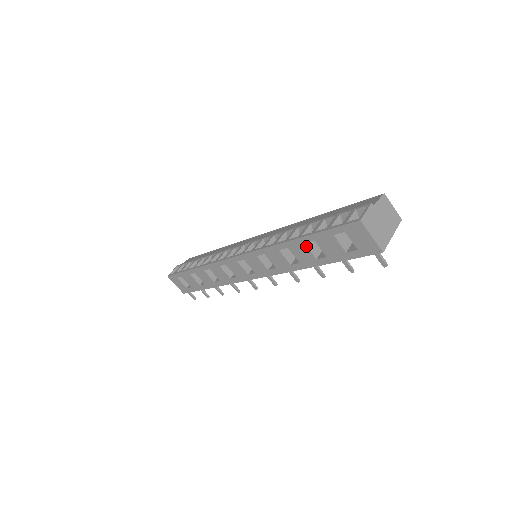
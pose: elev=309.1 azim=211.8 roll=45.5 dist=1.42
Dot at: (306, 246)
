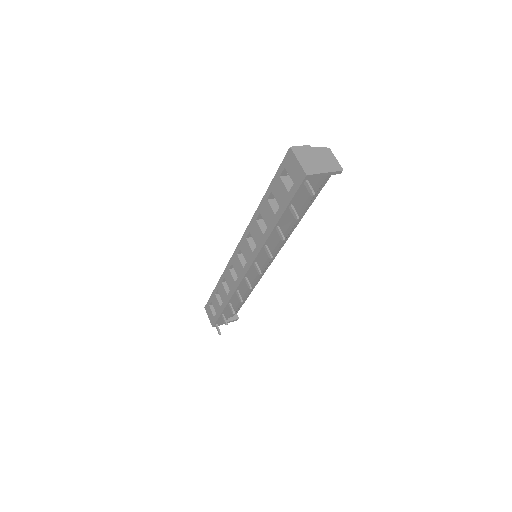
Dot at: (268, 202)
